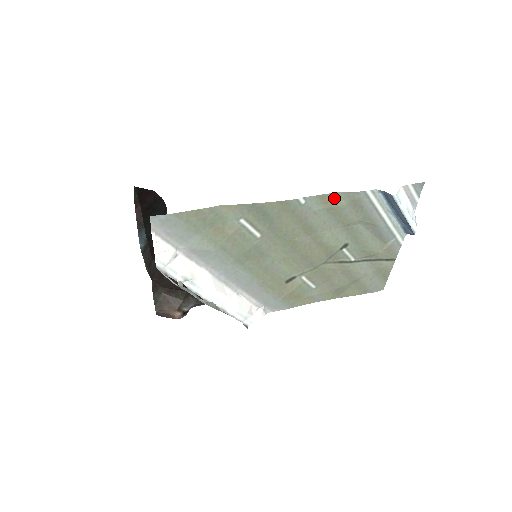
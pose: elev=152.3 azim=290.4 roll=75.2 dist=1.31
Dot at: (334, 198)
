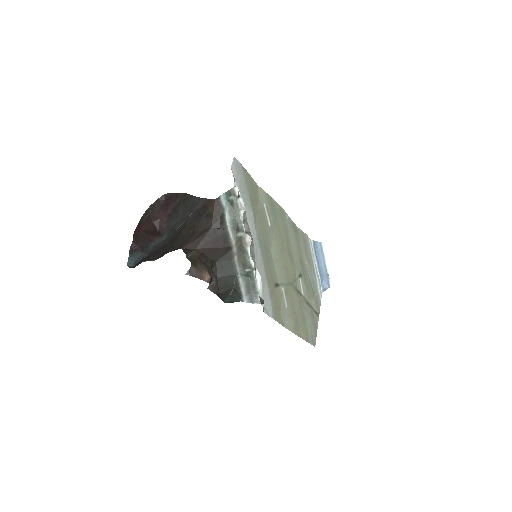
Dot at: (297, 230)
